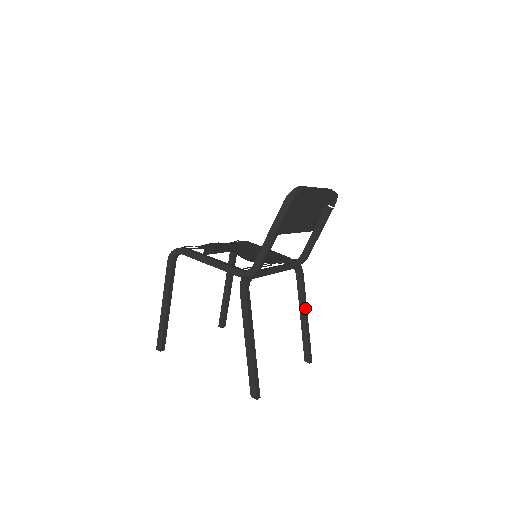
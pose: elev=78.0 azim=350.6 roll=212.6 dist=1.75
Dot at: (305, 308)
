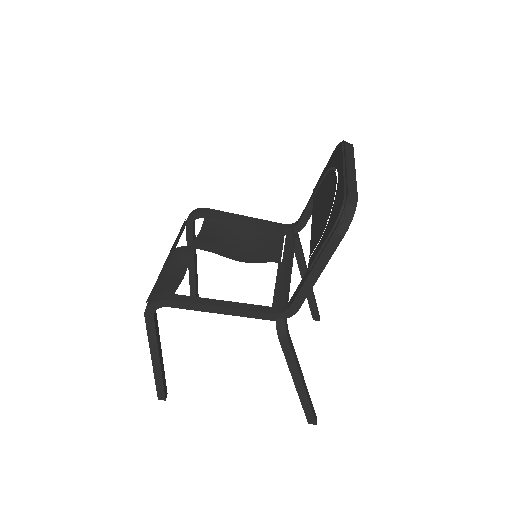
Dot at: occluded
